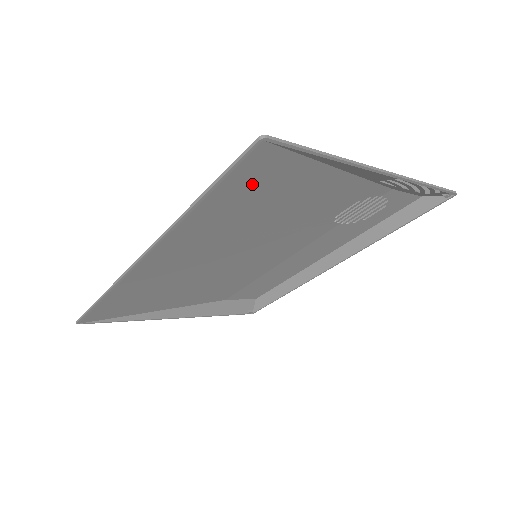
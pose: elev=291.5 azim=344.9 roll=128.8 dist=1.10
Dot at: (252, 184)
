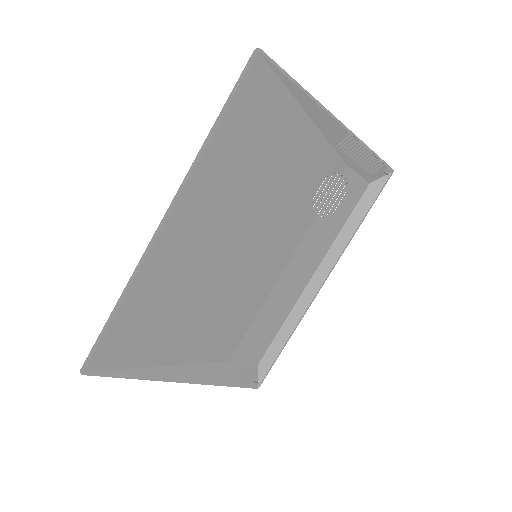
Dot at: (252, 114)
